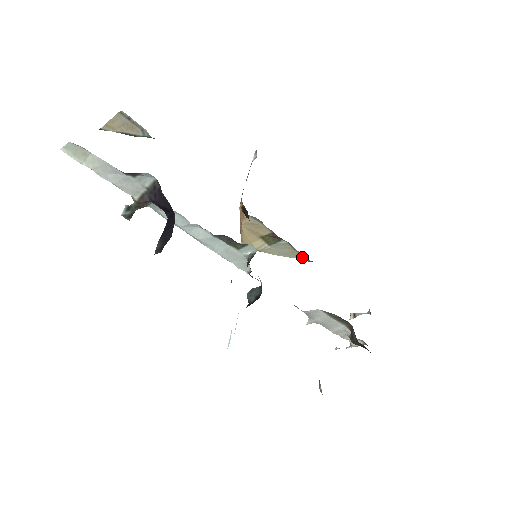
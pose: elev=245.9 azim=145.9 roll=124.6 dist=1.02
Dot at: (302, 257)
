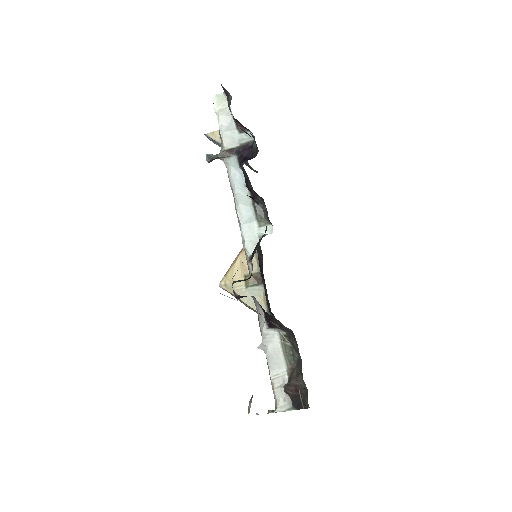
Dot at: occluded
